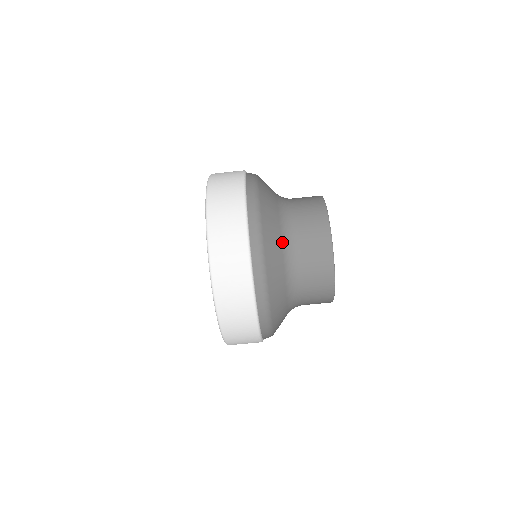
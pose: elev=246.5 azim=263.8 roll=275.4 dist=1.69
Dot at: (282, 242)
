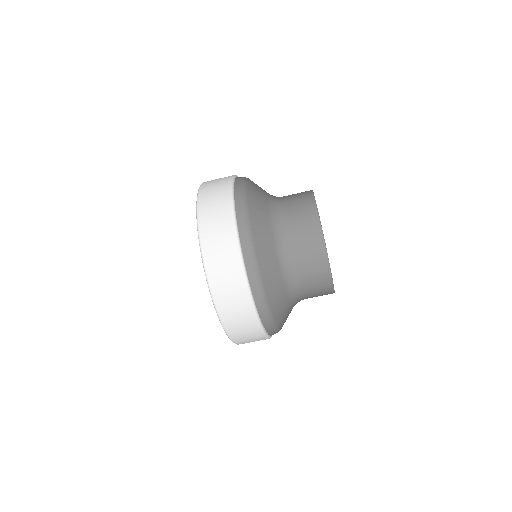
Dot at: (289, 302)
